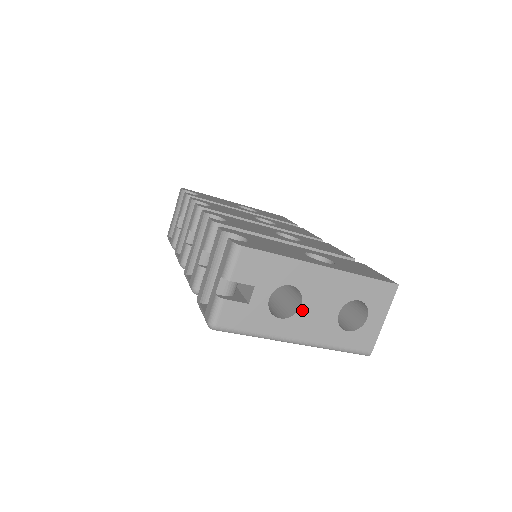
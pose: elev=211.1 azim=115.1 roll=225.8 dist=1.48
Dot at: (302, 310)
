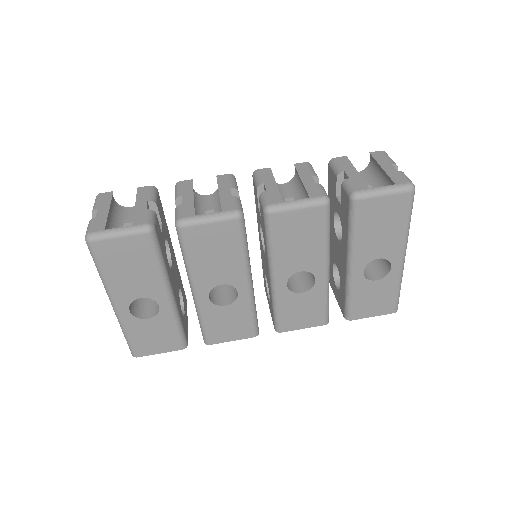
Dot at: occluded
